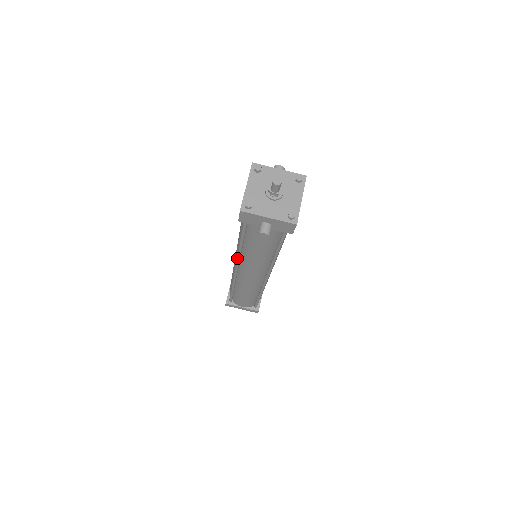
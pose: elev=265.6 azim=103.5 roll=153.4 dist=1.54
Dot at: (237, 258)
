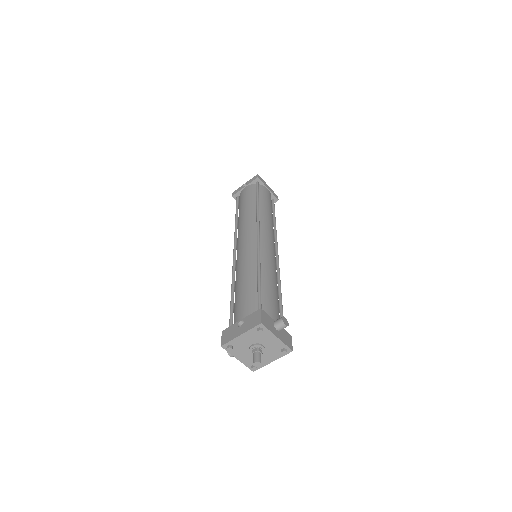
Dot at: (232, 269)
